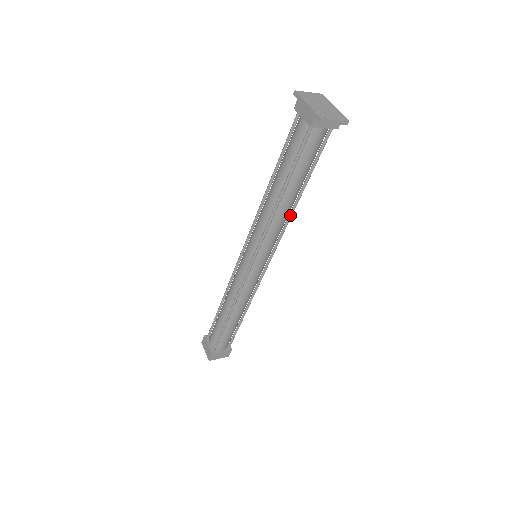
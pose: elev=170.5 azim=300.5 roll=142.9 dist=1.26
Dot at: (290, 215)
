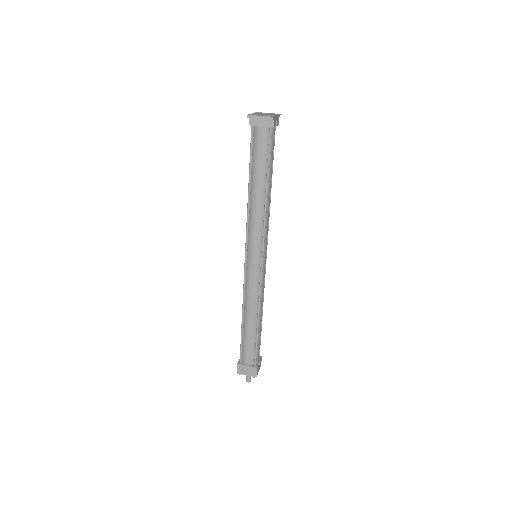
Dot at: (264, 209)
